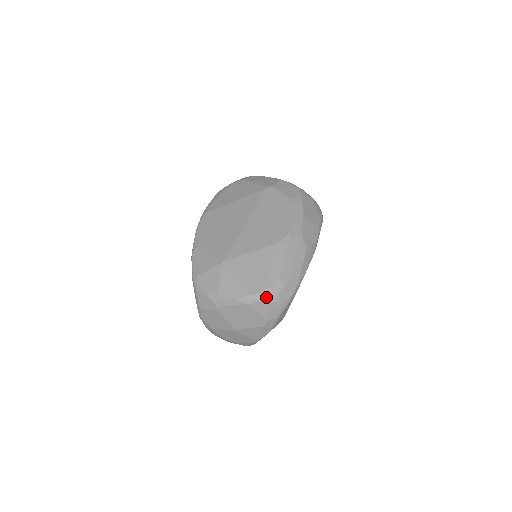
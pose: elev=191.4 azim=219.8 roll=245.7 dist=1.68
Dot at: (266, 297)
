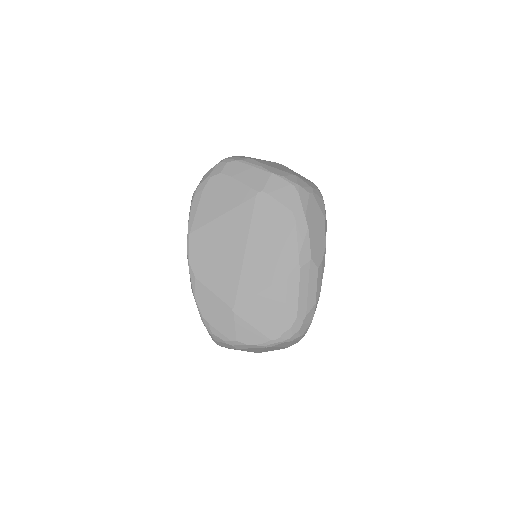
Dot at: (287, 338)
